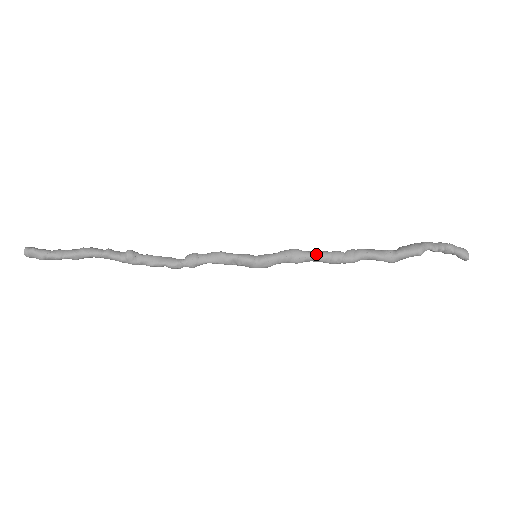
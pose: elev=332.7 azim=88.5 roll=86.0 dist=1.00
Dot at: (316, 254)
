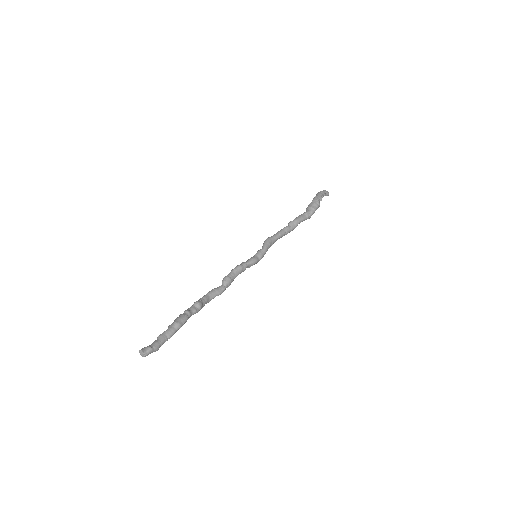
Dot at: (280, 235)
